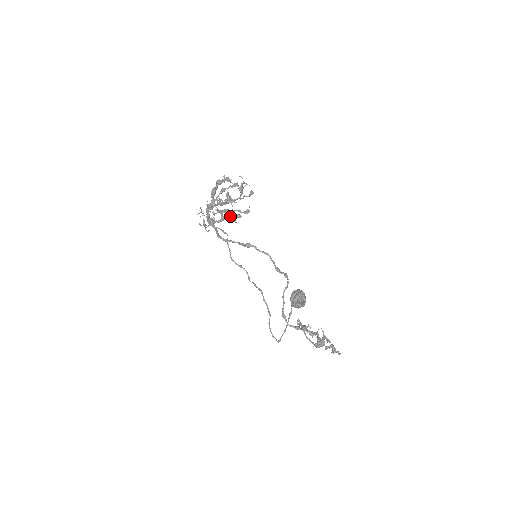
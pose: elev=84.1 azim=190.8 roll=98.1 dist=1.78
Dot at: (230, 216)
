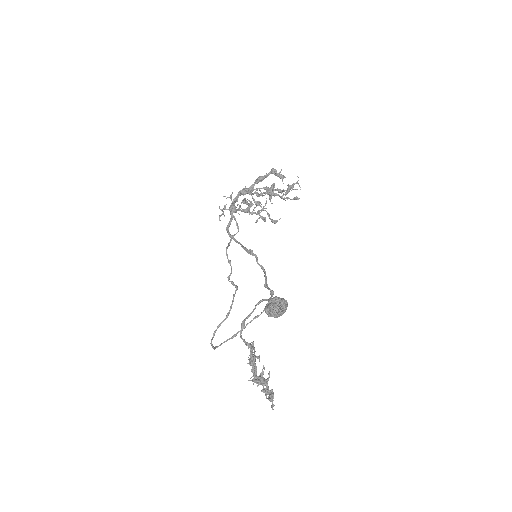
Dot at: (256, 213)
